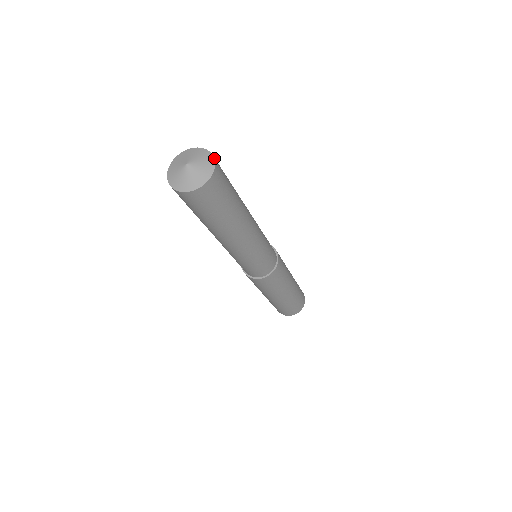
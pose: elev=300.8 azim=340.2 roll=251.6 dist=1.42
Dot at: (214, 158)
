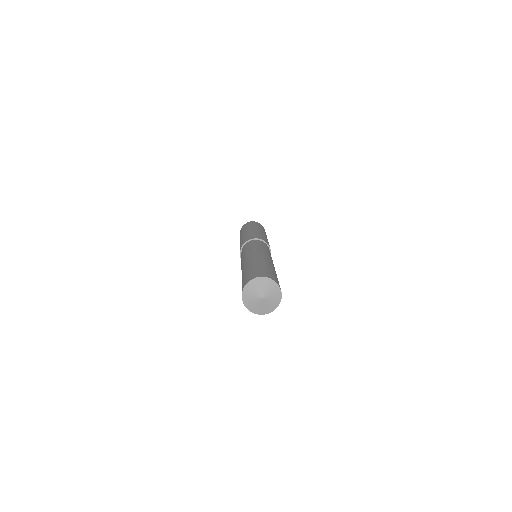
Dot at: occluded
